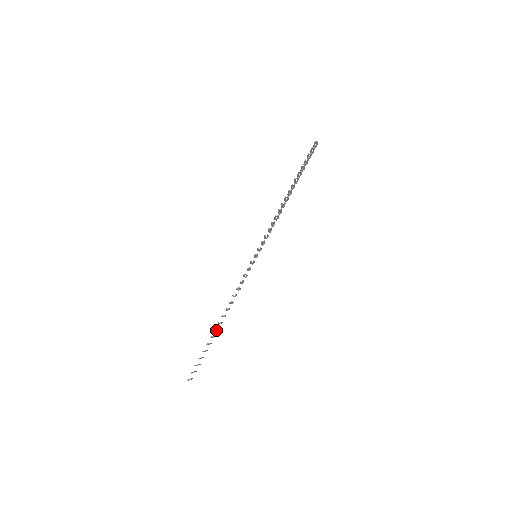
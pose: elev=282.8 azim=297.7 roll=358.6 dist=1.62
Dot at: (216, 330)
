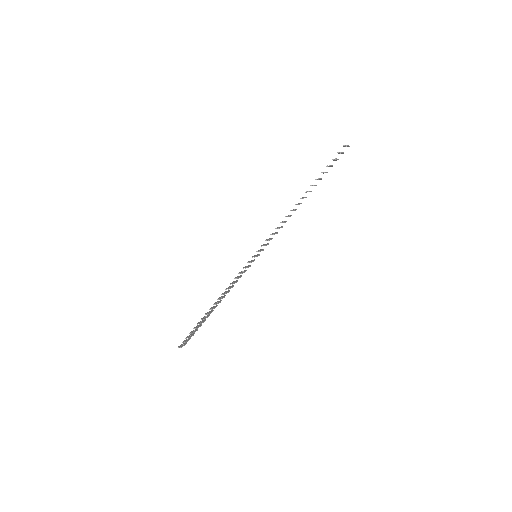
Dot at: (210, 312)
